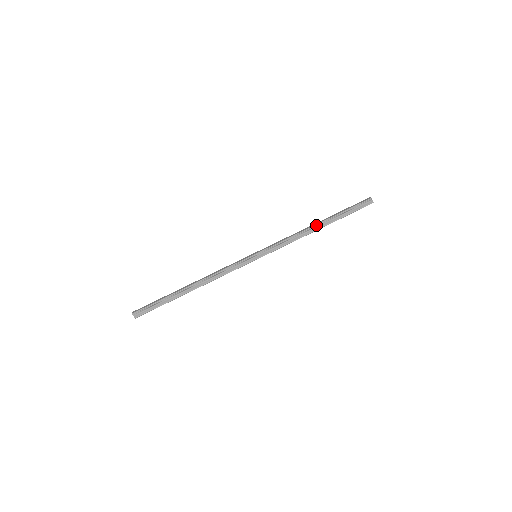
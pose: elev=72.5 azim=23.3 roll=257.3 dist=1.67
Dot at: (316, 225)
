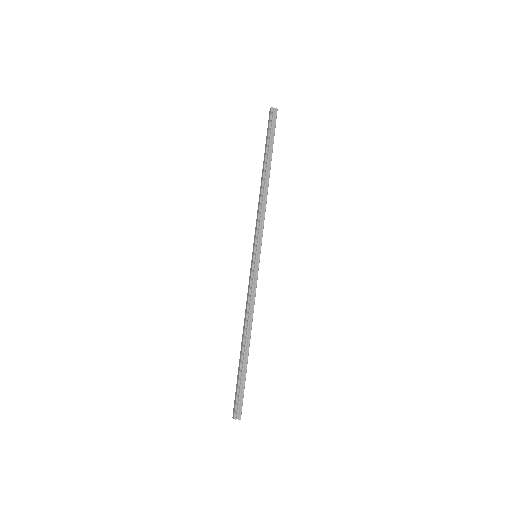
Dot at: (263, 177)
